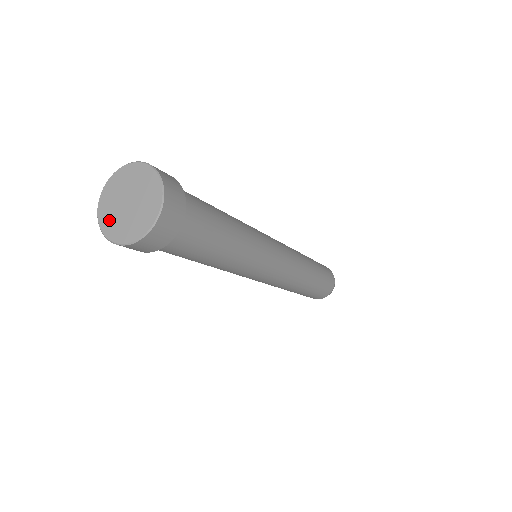
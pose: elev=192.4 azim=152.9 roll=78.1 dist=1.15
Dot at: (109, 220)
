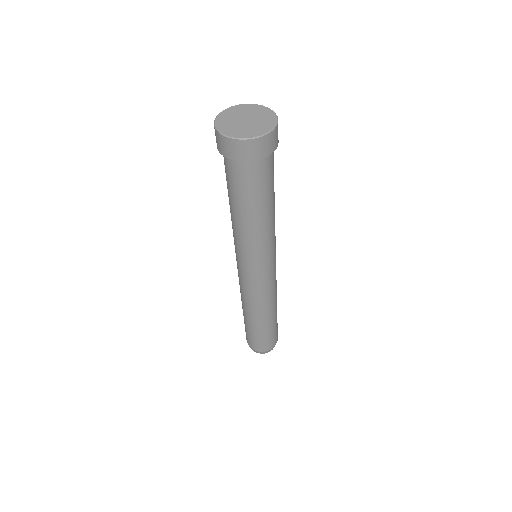
Dot at: (230, 129)
